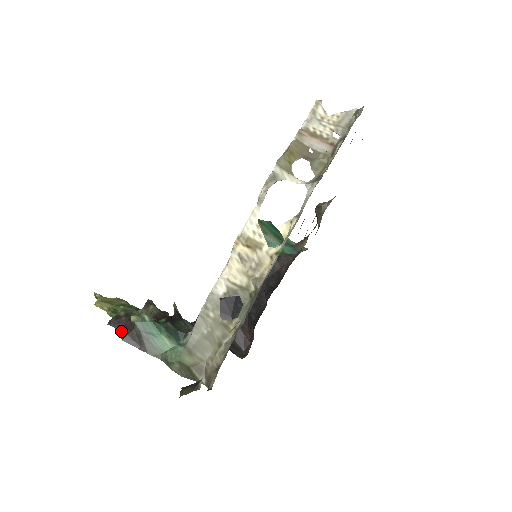
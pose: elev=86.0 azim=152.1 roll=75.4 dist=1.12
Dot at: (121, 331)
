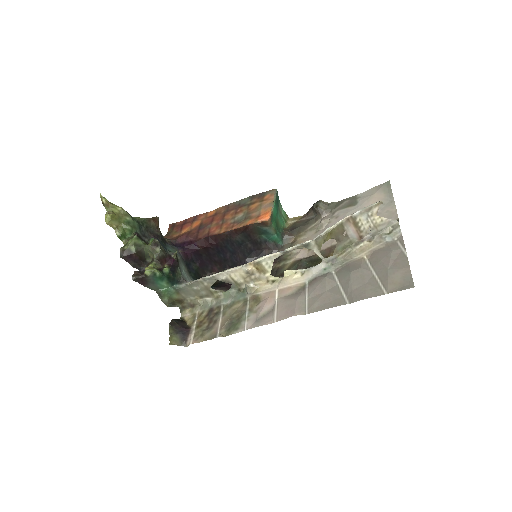
Dot at: (130, 263)
